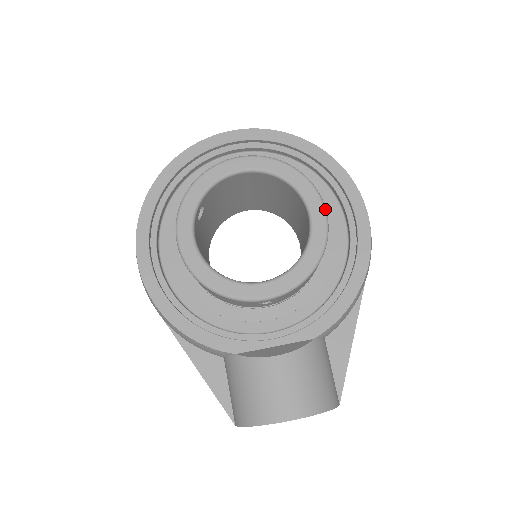
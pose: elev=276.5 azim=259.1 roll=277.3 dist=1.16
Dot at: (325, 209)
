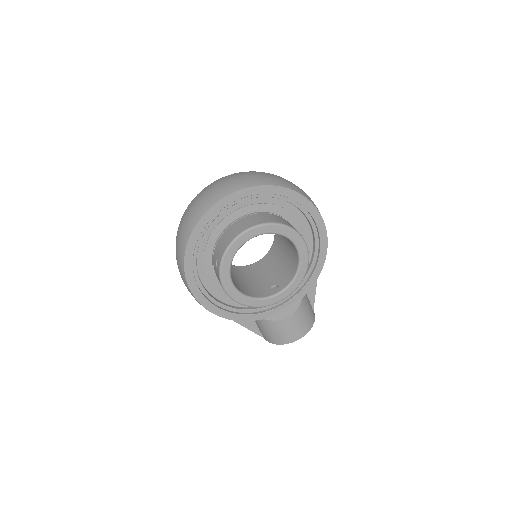
Dot at: (306, 244)
